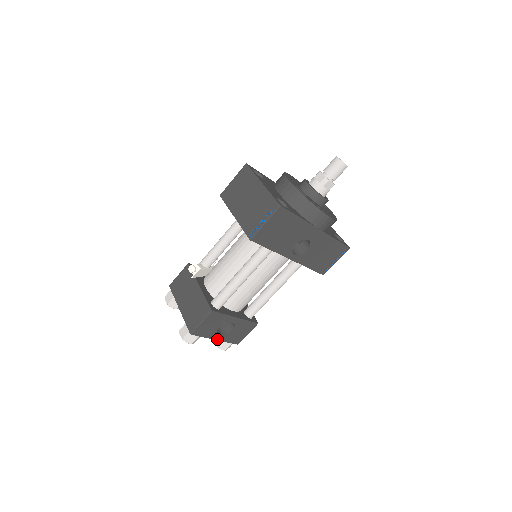
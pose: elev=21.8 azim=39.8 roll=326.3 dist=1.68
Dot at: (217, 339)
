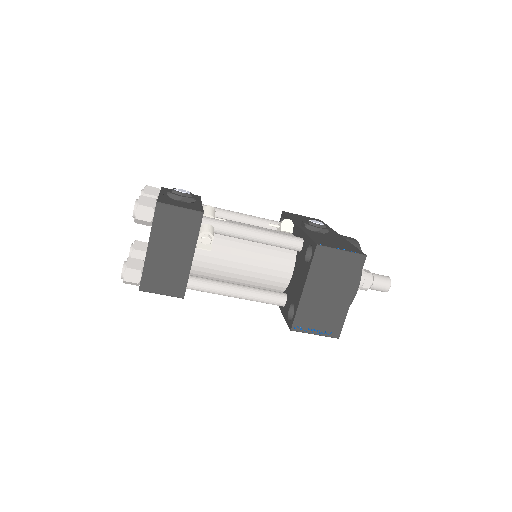
Dot at: occluded
